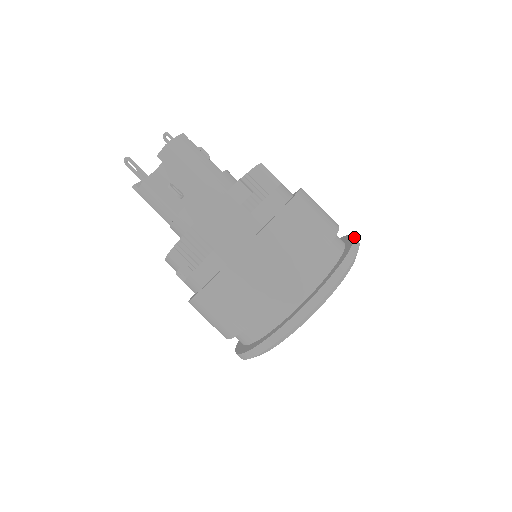
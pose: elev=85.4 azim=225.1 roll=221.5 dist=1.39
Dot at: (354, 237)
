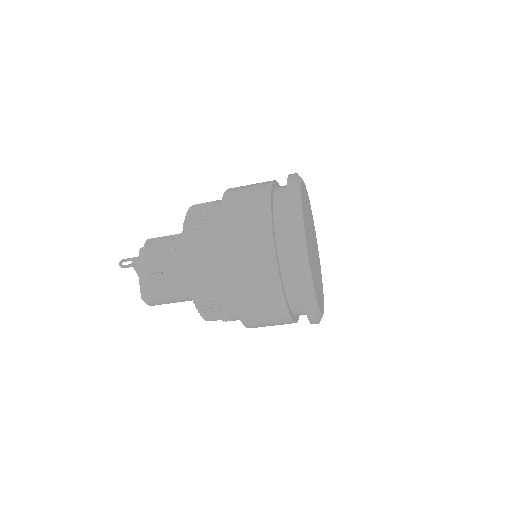
Dot at: (300, 288)
